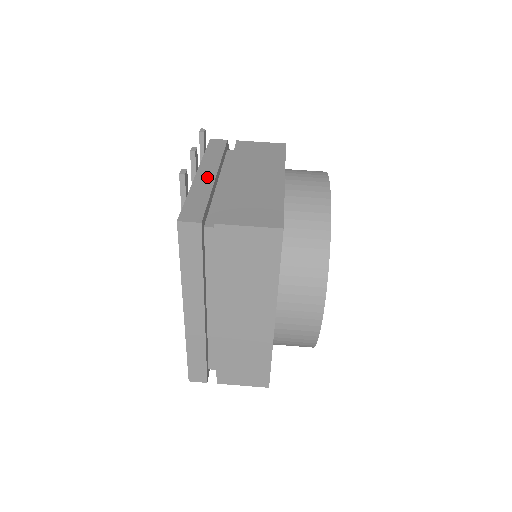
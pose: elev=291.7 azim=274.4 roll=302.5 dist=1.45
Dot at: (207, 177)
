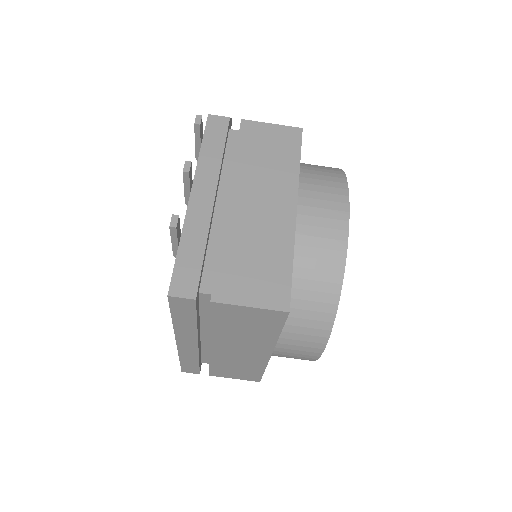
Dot at: (203, 203)
